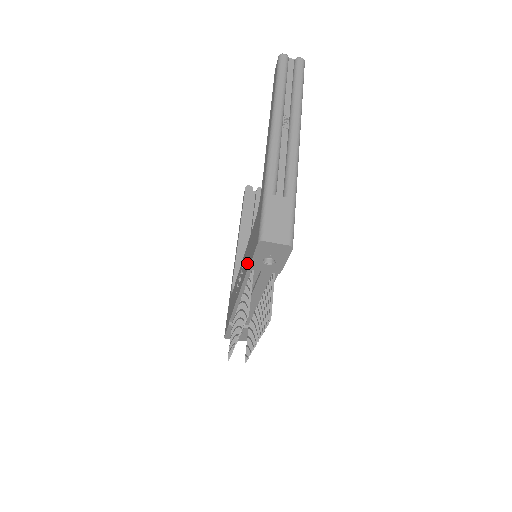
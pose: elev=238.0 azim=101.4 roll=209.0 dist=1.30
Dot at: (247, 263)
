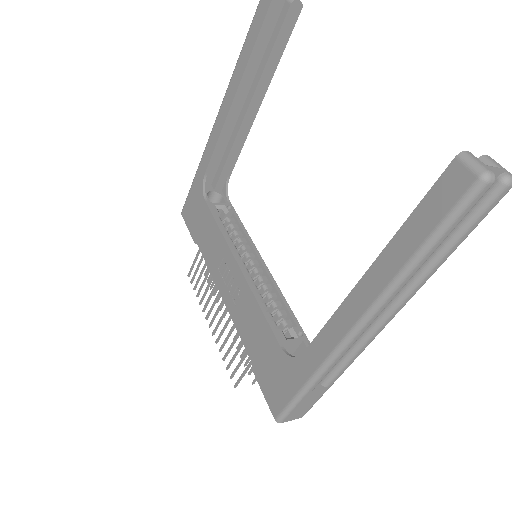
Dot at: (250, 344)
